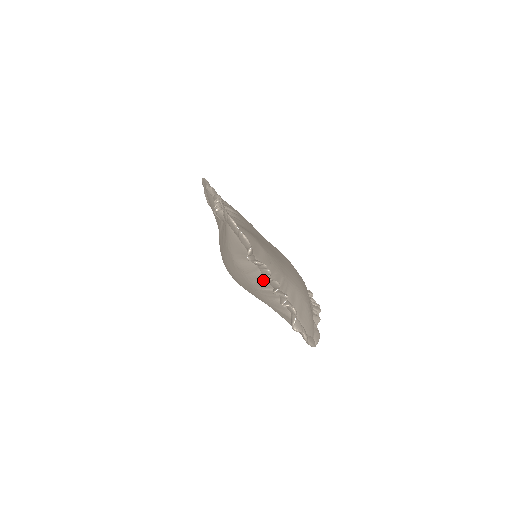
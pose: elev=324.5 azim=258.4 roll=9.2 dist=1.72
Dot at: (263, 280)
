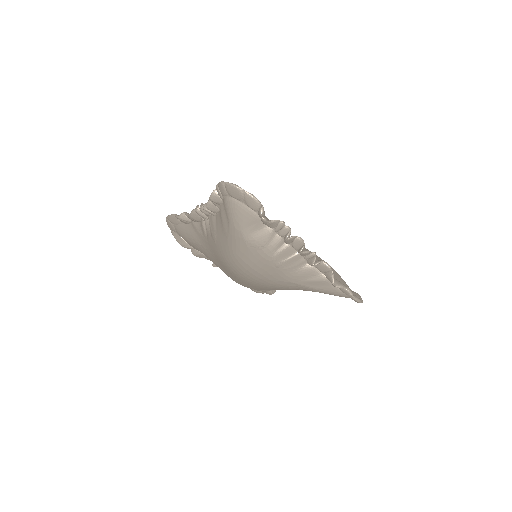
Dot at: (284, 246)
